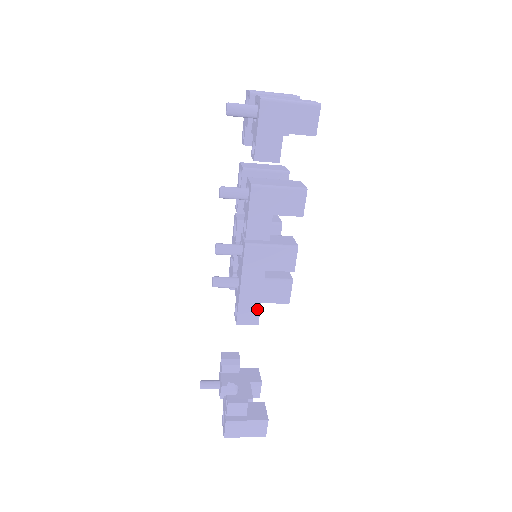
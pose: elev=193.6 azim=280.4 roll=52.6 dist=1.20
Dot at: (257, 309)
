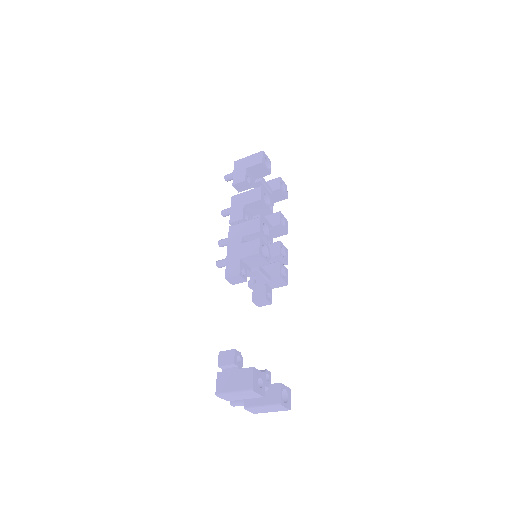
Dot at: (238, 264)
